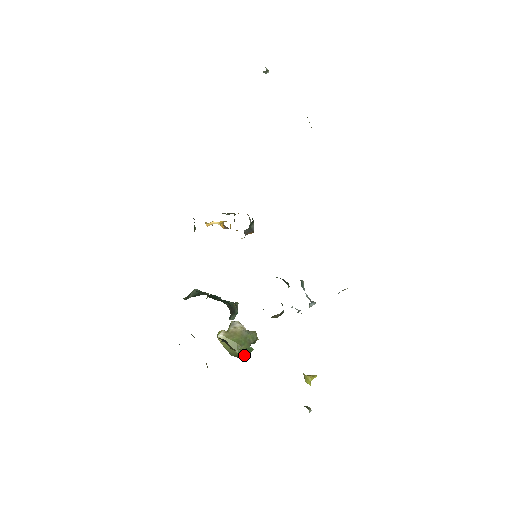
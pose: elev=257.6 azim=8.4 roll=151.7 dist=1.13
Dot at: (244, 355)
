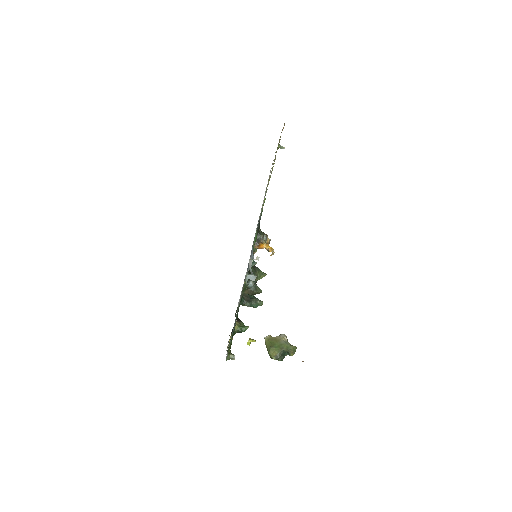
Dot at: (238, 326)
